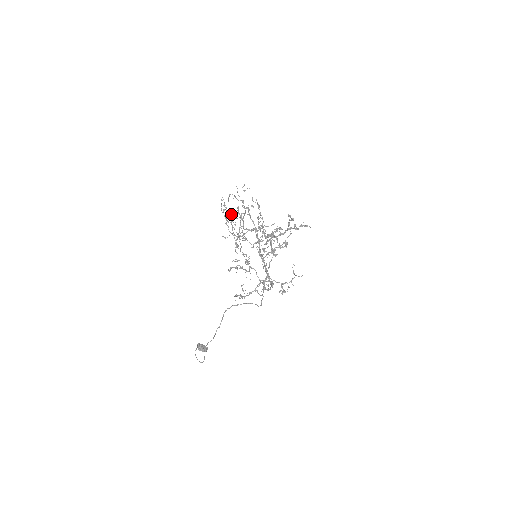
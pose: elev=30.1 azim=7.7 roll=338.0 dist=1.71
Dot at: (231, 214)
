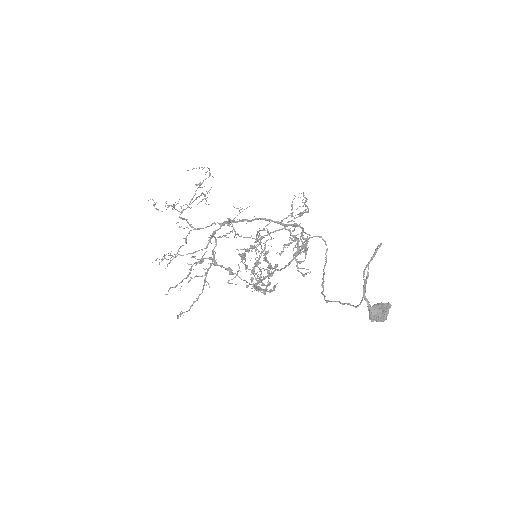
Dot at: occluded
